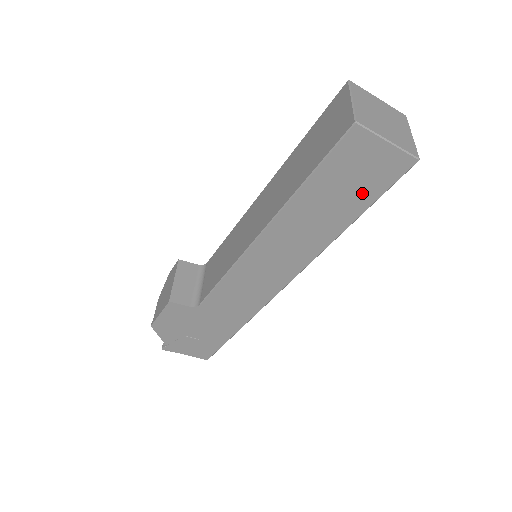
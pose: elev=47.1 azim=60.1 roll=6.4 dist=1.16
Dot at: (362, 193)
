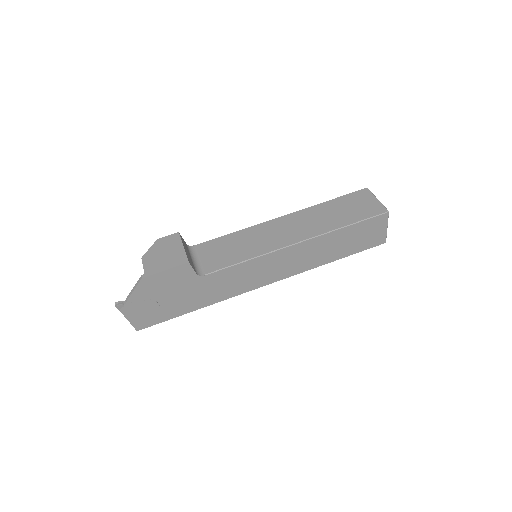
Dot at: (357, 246)
